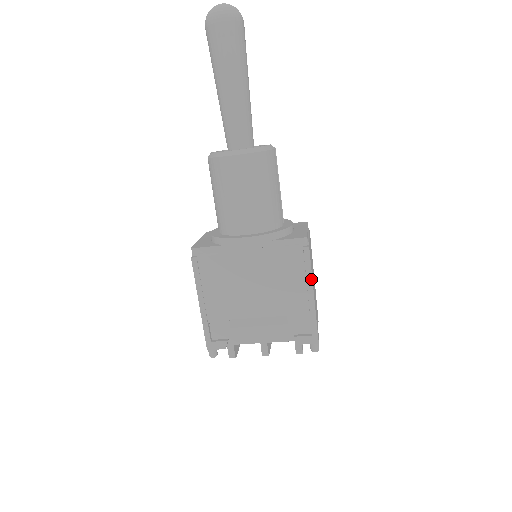
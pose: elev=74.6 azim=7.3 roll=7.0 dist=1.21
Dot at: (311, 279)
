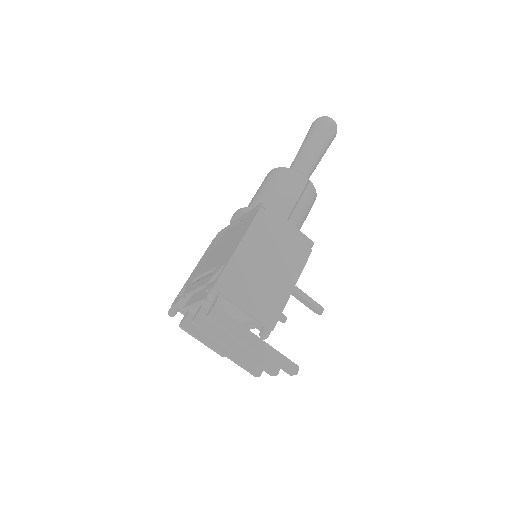
Dot at: (246, 231)
